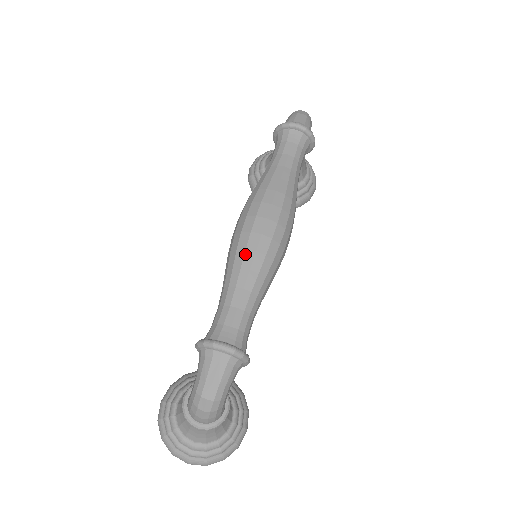
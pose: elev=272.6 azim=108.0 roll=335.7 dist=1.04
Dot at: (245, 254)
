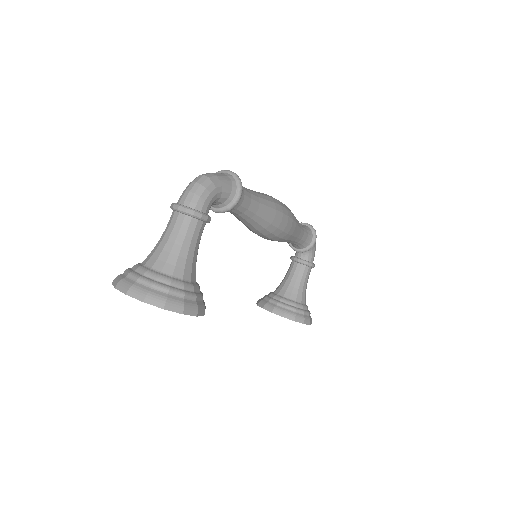
Dot at: occluded
